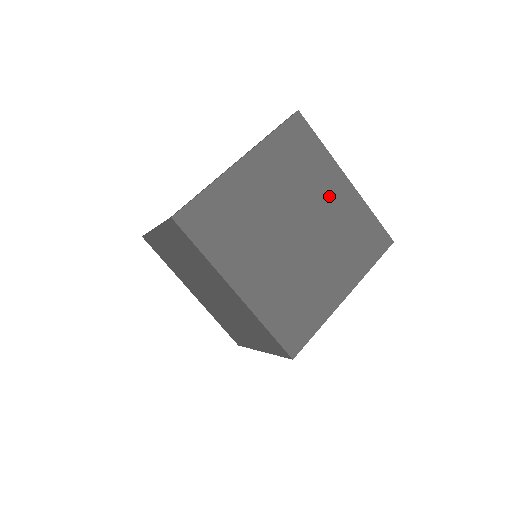
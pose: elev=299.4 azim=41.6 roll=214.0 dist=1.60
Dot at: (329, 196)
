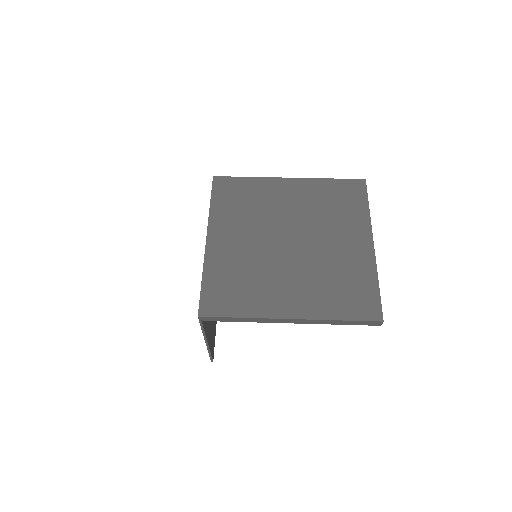
Dot at: (343, 242)
